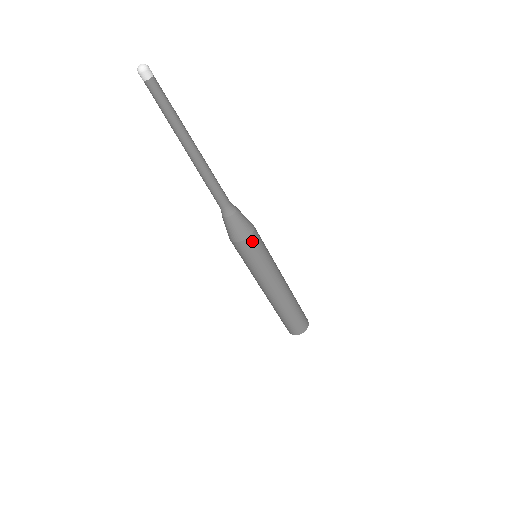
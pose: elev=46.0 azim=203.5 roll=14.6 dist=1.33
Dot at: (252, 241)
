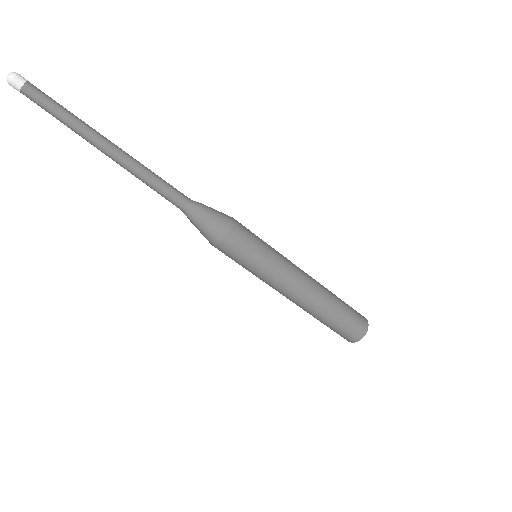
Dot at: (237, 234)
